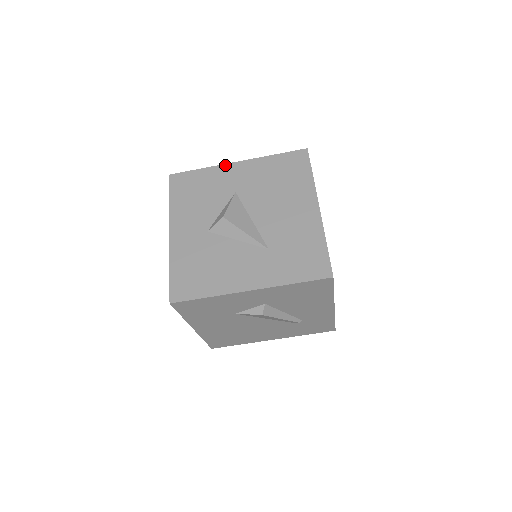
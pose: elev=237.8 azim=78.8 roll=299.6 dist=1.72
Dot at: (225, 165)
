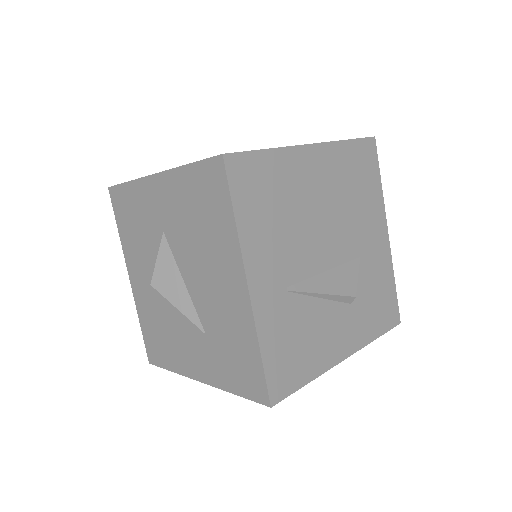
Dot at: (145, 179)
